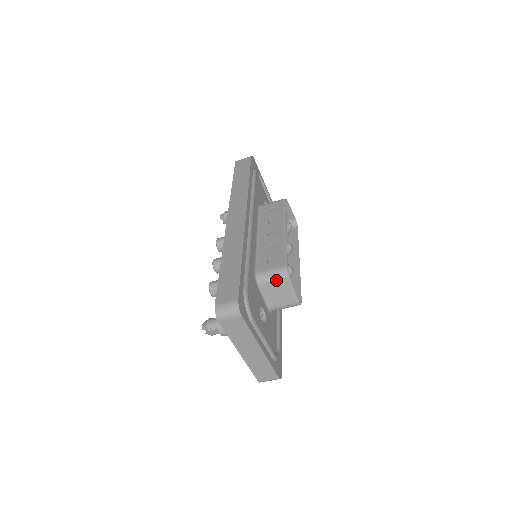
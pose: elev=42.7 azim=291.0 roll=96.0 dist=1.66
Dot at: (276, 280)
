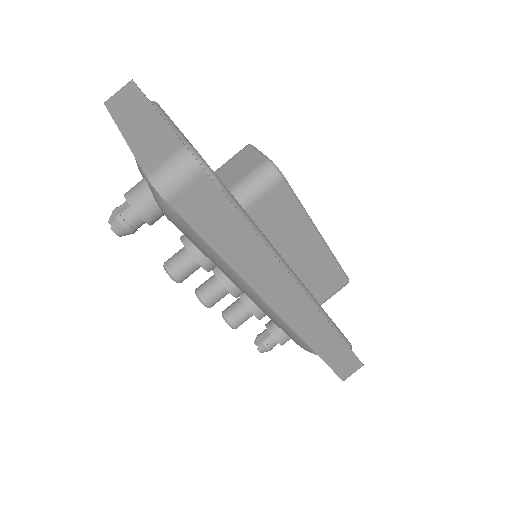
Dot at: (234, 157)
